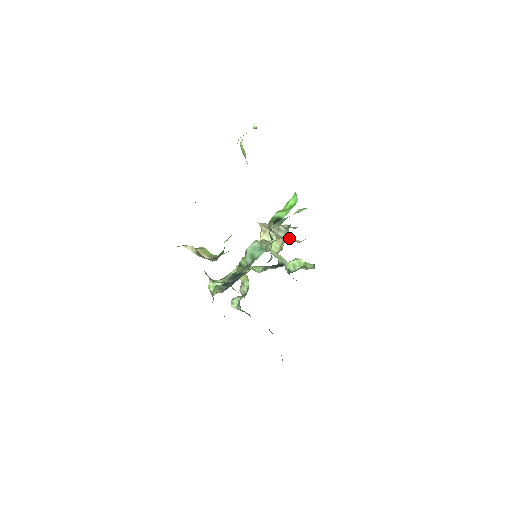
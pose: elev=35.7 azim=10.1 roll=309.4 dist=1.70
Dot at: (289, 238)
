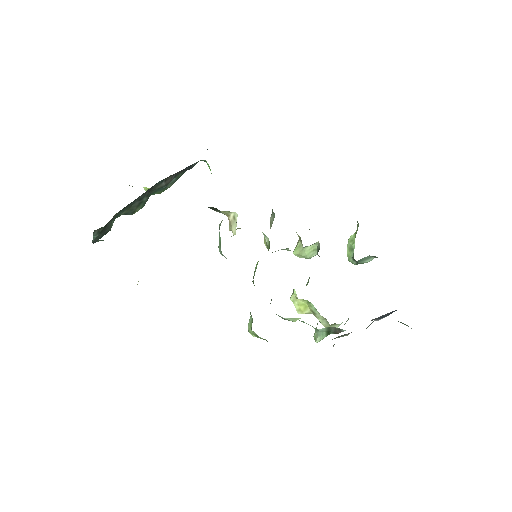
Dot at: occluded
